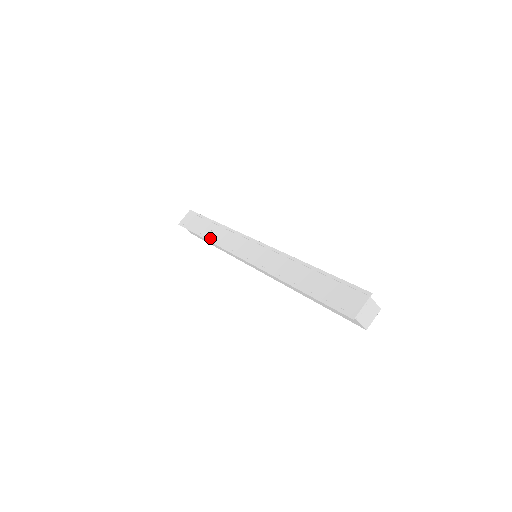
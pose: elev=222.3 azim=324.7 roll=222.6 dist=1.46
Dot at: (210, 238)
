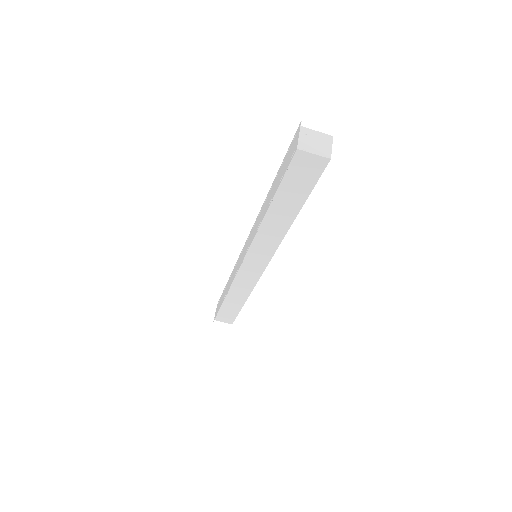
Dot at: (226, 292)
